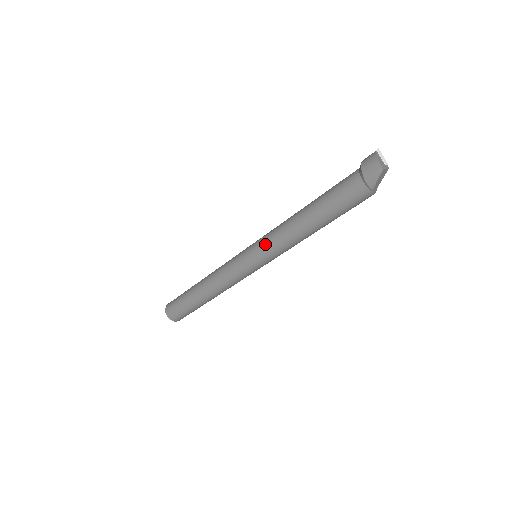
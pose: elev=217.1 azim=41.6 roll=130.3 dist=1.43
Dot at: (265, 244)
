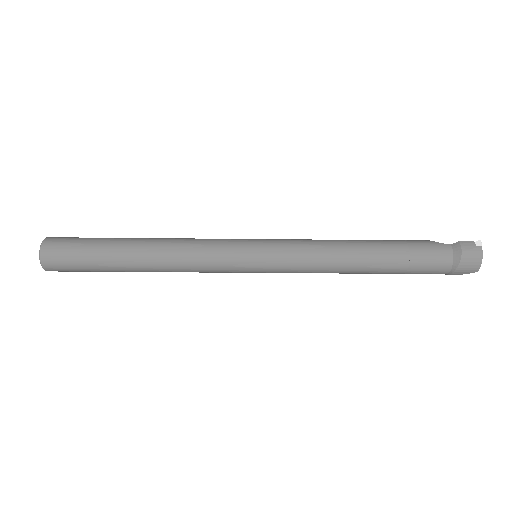
Dot at: (292, 264)
